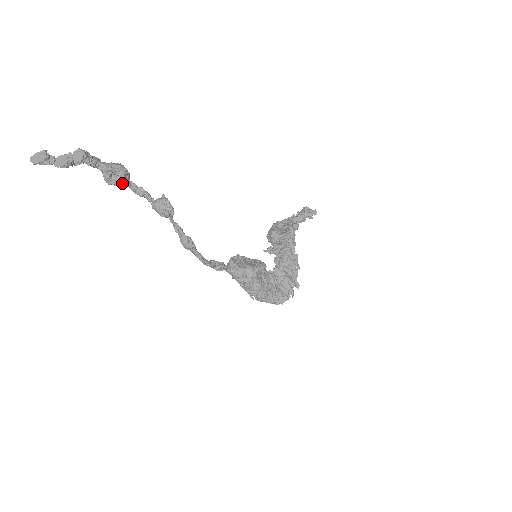
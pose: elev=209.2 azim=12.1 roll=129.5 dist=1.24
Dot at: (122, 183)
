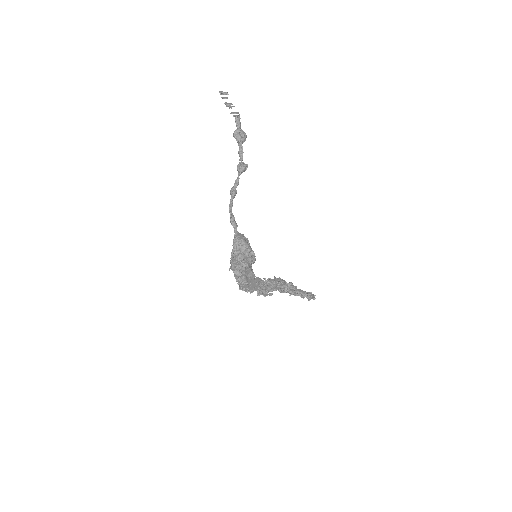
Dot at: (238, 140)
